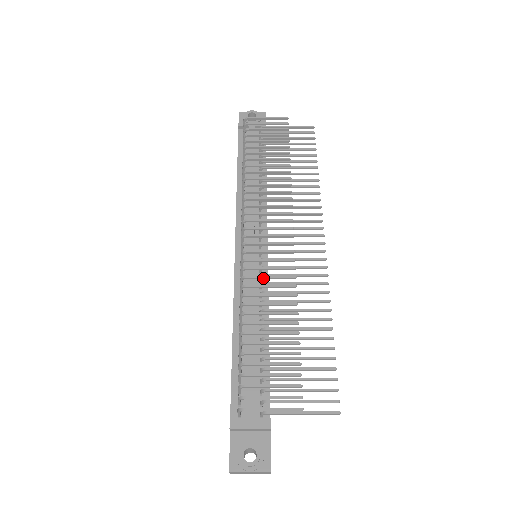
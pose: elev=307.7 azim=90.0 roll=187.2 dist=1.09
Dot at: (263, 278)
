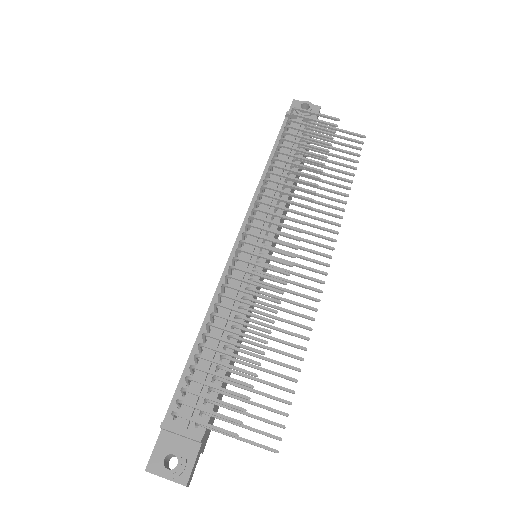
Dot at: (249, 283)
